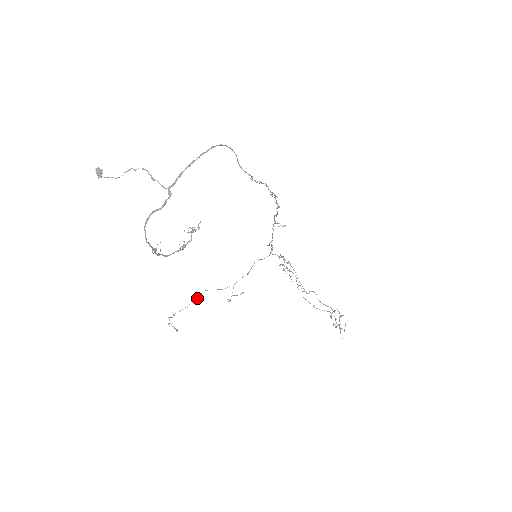
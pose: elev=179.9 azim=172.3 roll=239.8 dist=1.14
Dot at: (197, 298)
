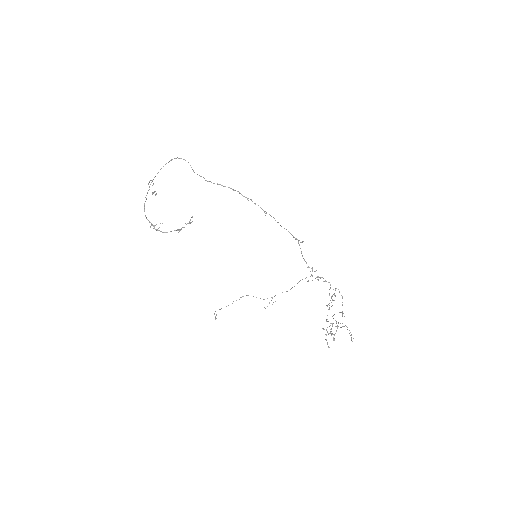
Dot at: occluded
